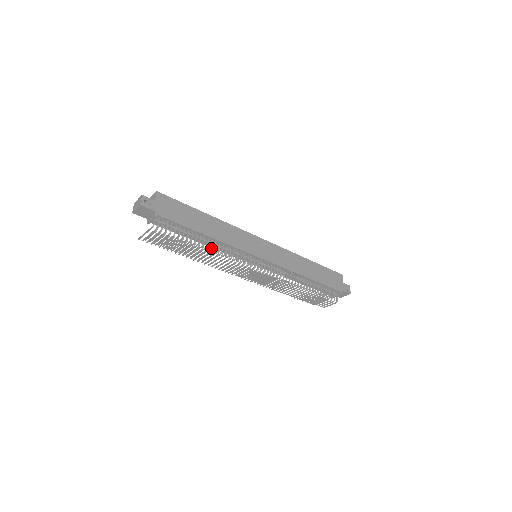
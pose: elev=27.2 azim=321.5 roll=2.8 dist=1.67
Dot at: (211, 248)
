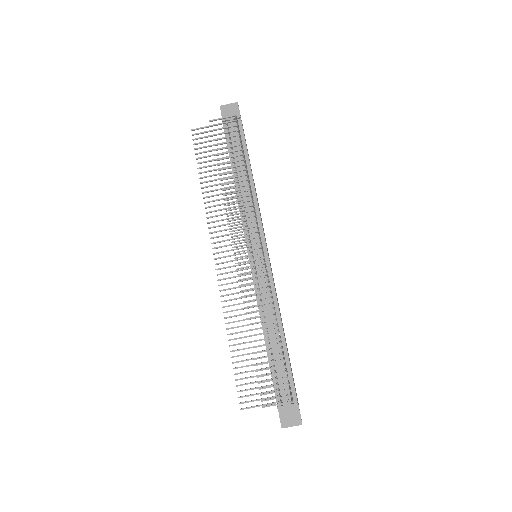
Dot at: (249, 181)
